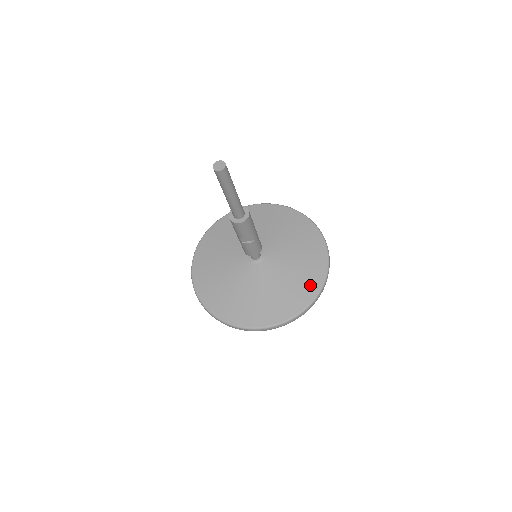
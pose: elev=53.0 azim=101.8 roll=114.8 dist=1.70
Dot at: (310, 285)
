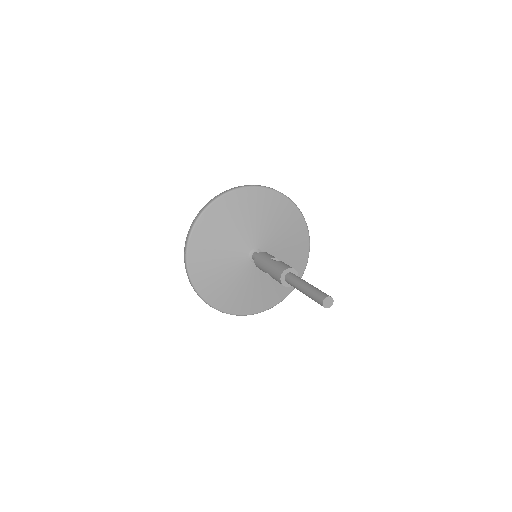
Dot at: (277, 296)
